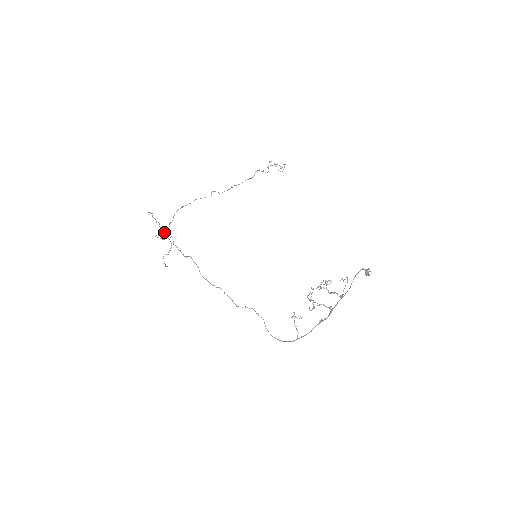
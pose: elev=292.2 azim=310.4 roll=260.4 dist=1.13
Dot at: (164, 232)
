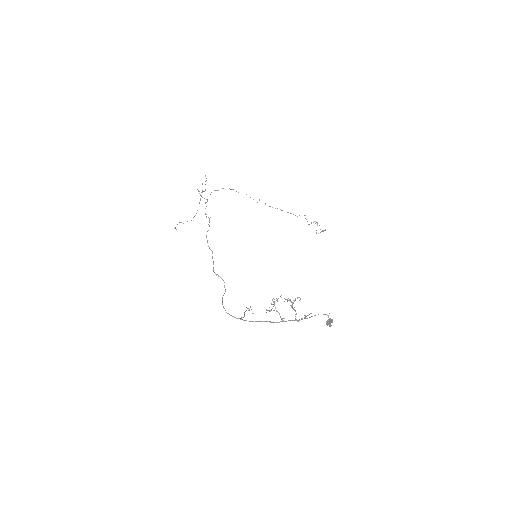
Dot at: (199, 202)
